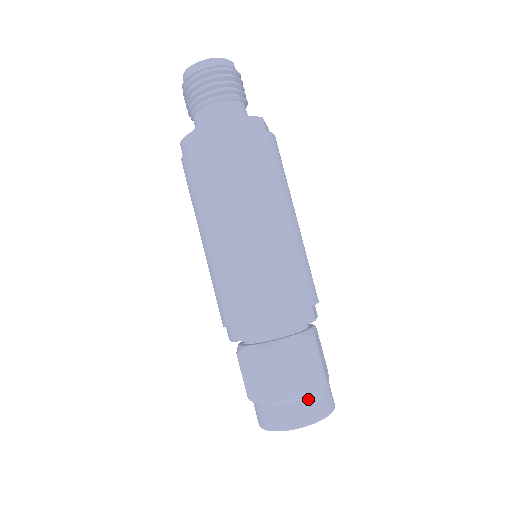
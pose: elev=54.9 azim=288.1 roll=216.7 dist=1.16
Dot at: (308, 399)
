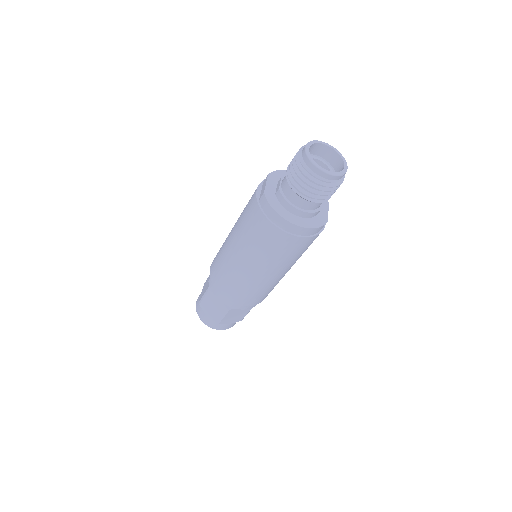
Dot at: (229, 324)
